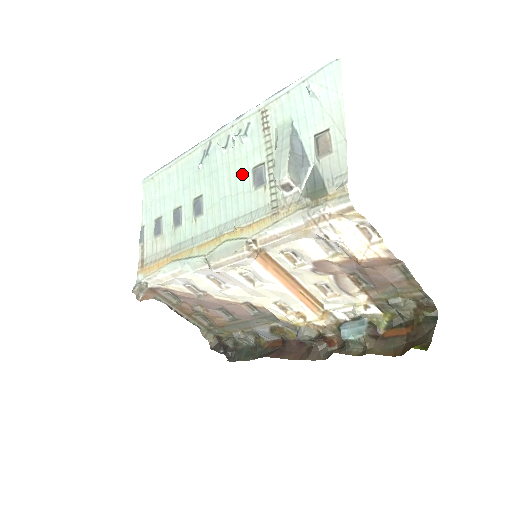
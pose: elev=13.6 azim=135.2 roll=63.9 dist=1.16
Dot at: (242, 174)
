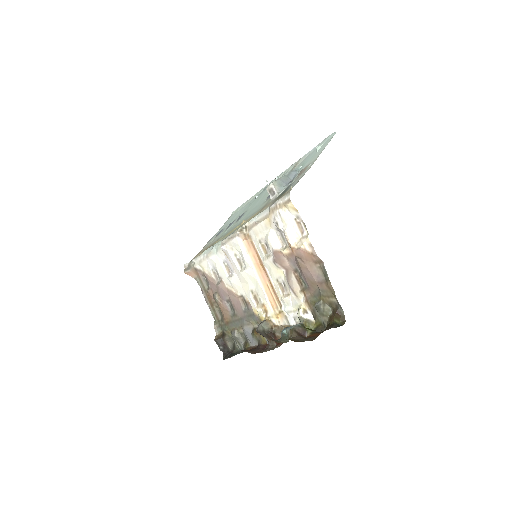
Dot at: (267, 196)
